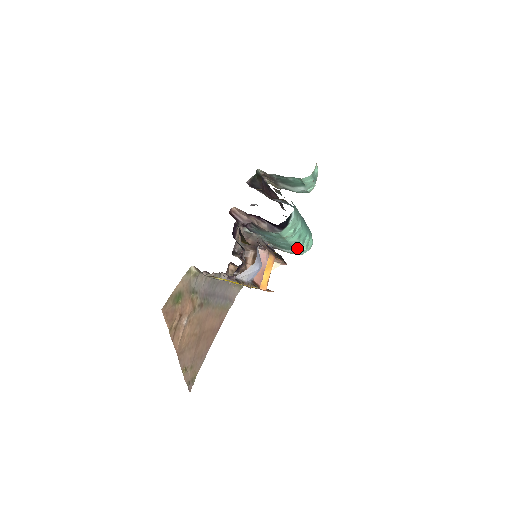
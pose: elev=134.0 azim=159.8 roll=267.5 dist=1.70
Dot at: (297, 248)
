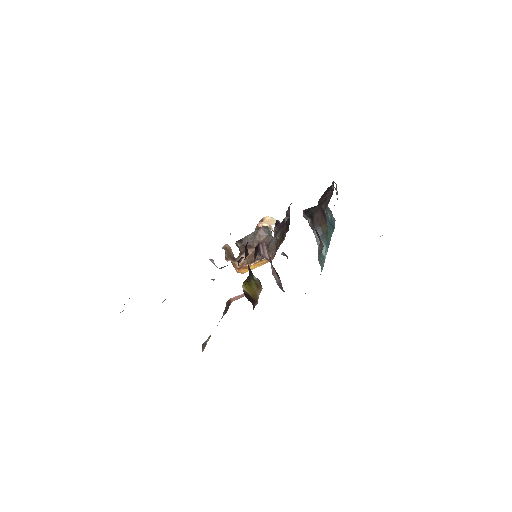
Dot at: occluded
